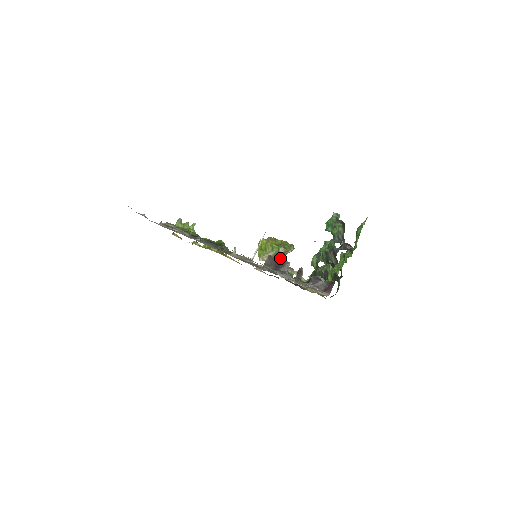
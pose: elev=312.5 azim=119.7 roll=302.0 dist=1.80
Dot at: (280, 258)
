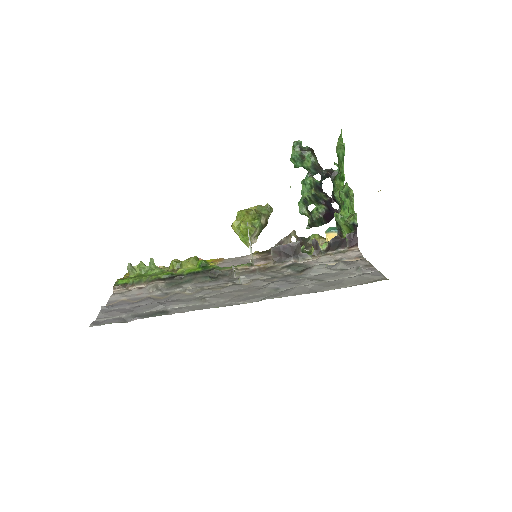
Dot at: (264, 227)
